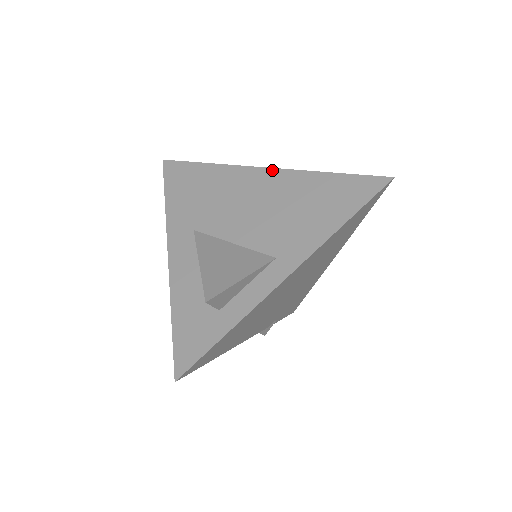
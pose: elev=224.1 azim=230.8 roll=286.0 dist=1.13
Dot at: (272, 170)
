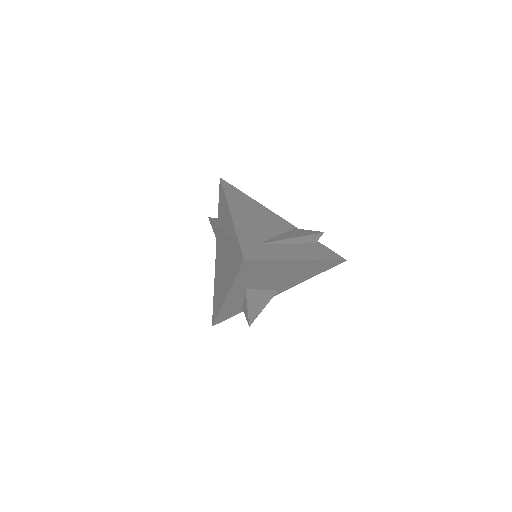
Dot at: (306, 261)
